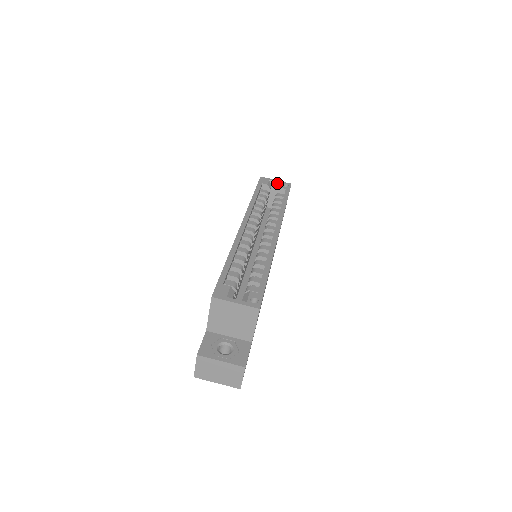
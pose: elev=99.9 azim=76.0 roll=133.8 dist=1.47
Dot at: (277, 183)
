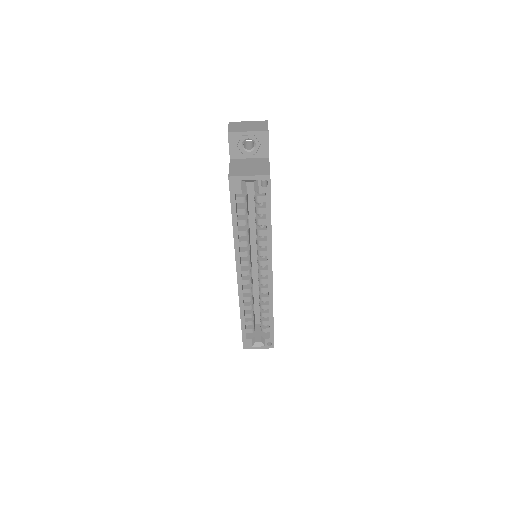
Dot at: (252, 180)
